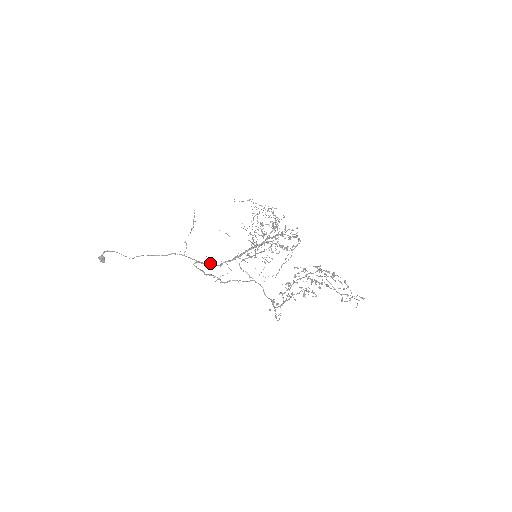
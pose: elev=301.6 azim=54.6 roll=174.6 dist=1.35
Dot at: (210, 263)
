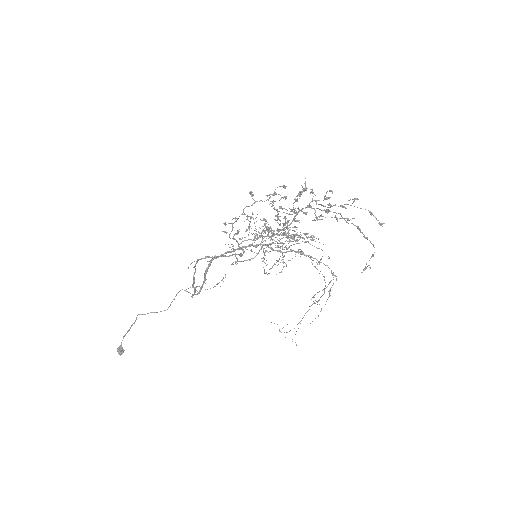
Dot at: (204, 278)
